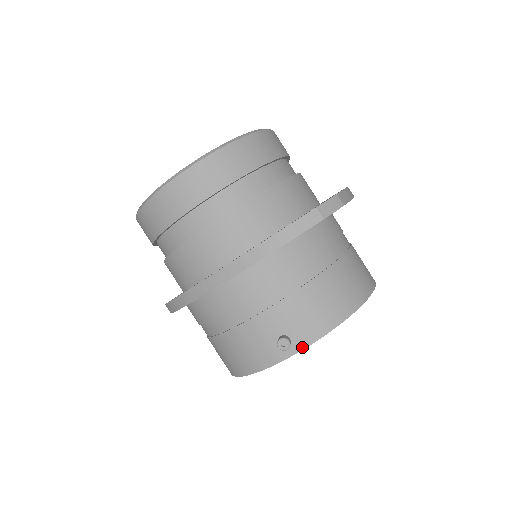
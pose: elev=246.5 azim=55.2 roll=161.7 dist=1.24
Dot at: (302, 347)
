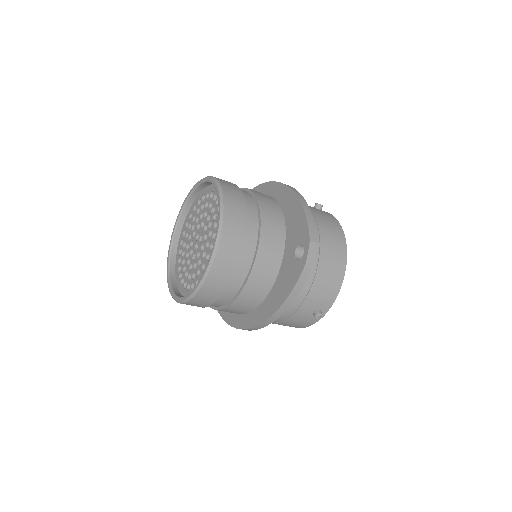
Dot at: (328, 309)
